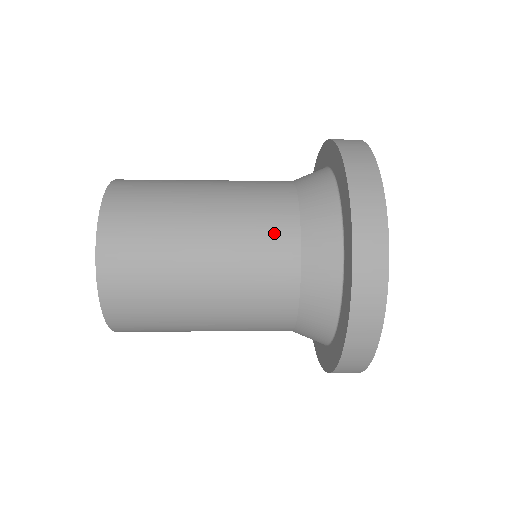
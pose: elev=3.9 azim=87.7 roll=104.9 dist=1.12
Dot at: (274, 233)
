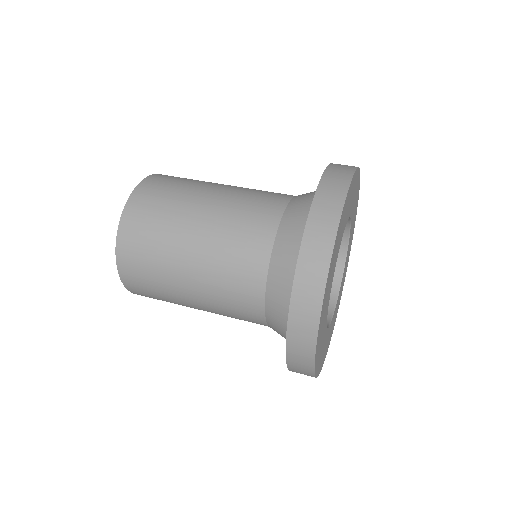
Dot at: (244, 306)
